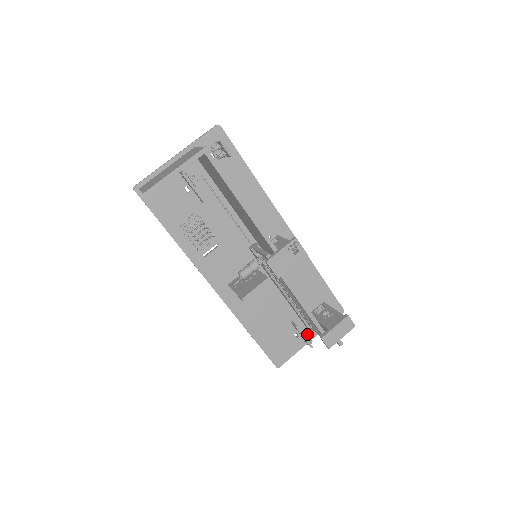
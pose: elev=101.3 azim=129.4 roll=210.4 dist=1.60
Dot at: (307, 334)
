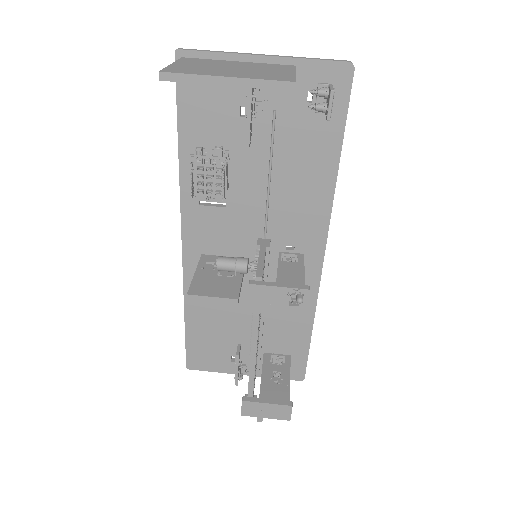
Dot at: (243, 369)
